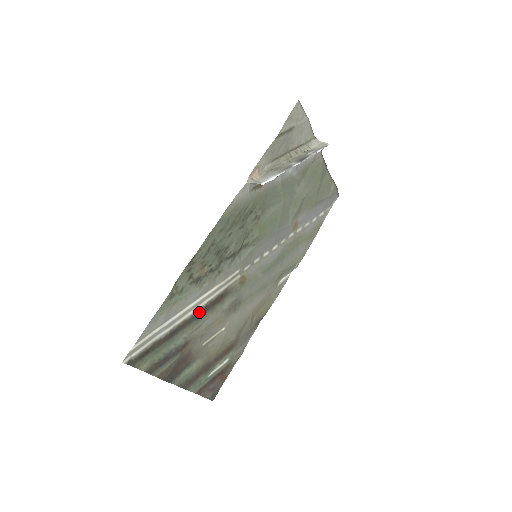
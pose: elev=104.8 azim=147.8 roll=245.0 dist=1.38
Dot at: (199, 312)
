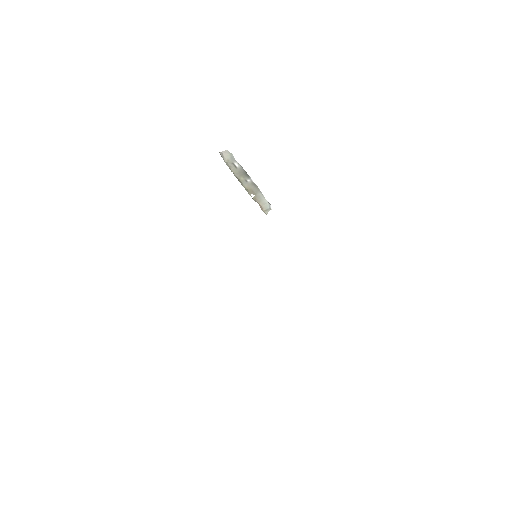
Dot at: occluded
